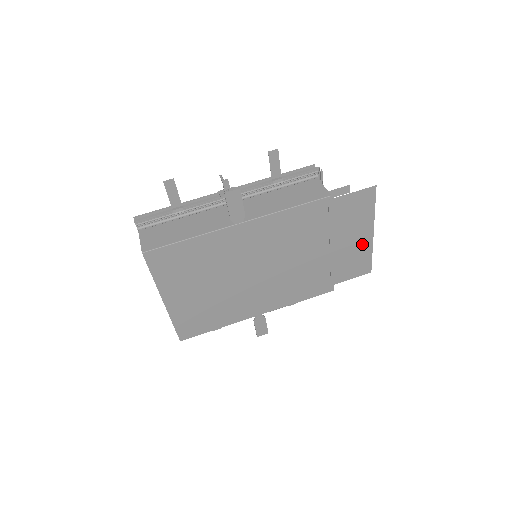
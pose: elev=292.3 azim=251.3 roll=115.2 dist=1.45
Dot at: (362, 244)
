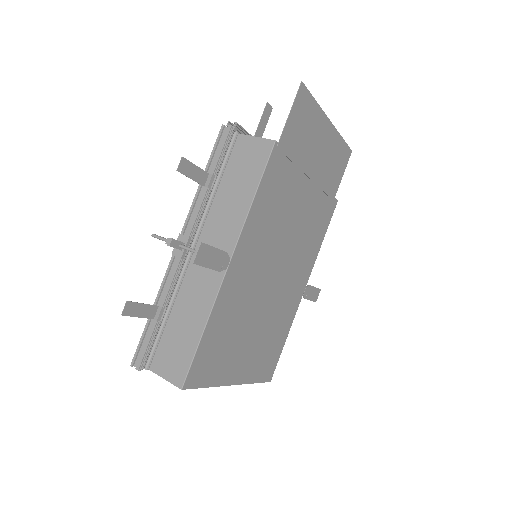
Dot at: (329, 141)
